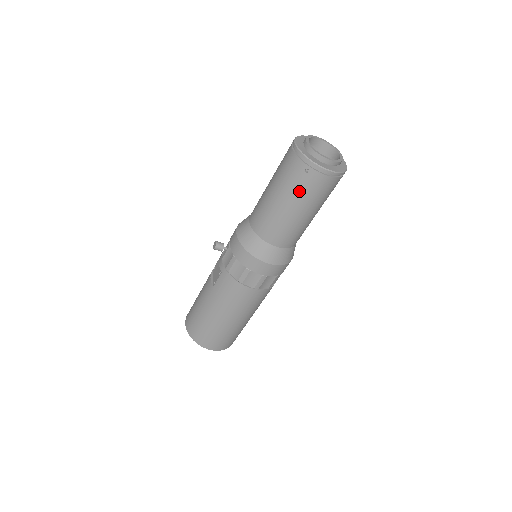
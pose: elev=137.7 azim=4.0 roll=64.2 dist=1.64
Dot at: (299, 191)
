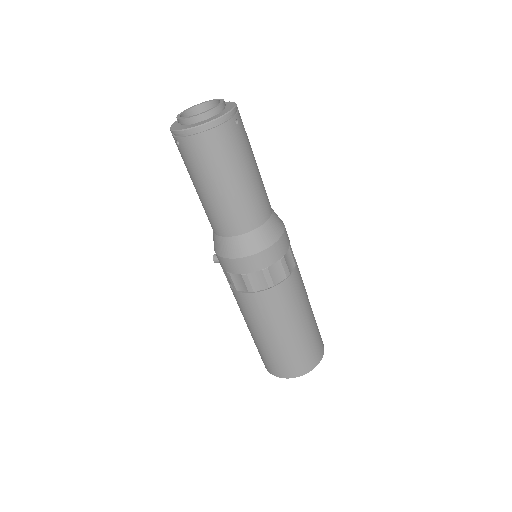
Dot at: (190, 167)
